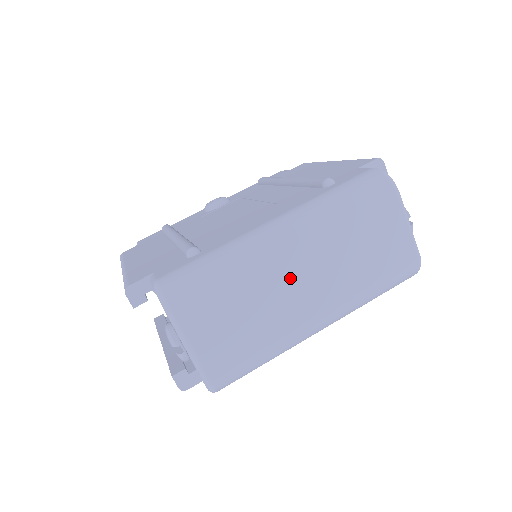
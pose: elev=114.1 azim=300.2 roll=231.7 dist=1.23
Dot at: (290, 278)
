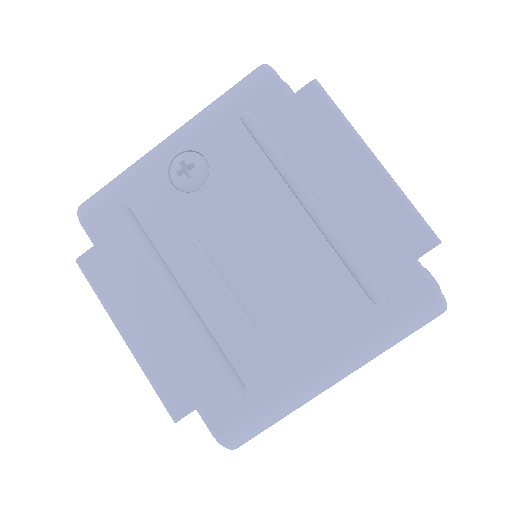
Dot at: occluded
